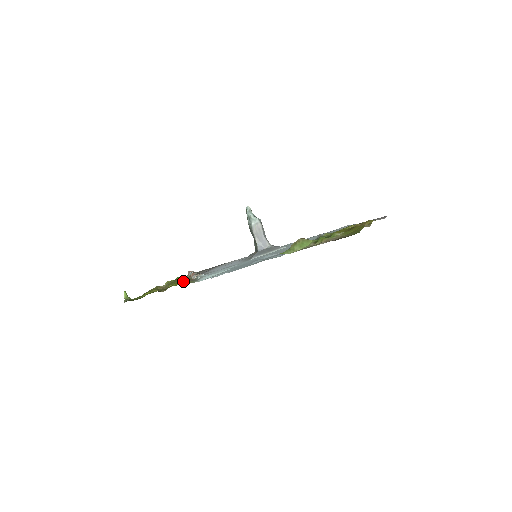
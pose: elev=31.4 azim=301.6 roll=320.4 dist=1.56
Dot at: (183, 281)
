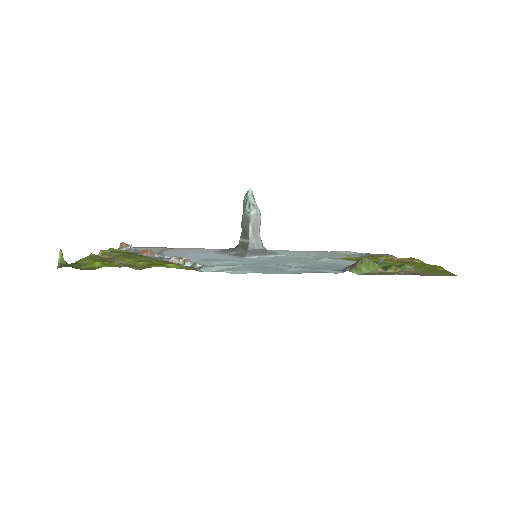
Dot at: occluded
